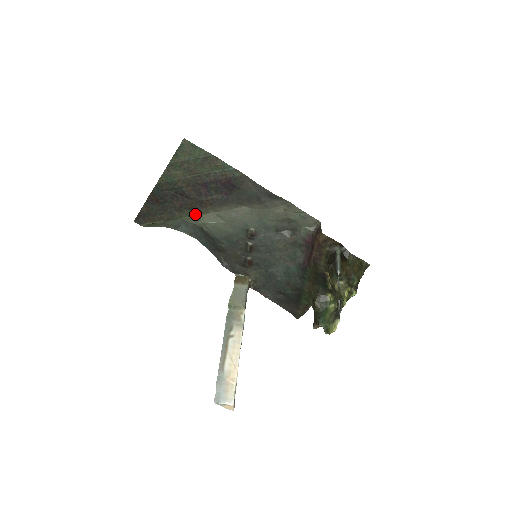
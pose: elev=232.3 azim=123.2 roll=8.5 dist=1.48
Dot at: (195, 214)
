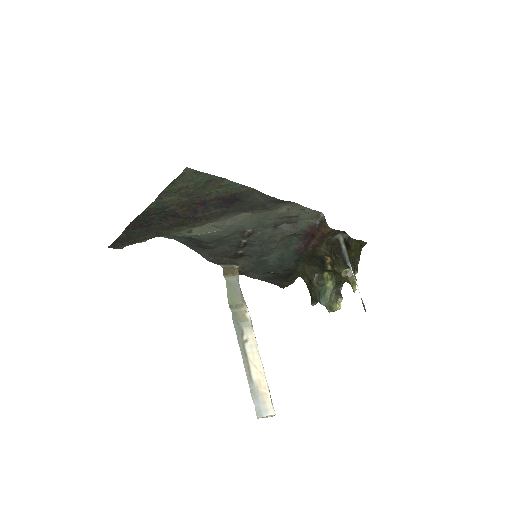
Dot at: (186, 228)
